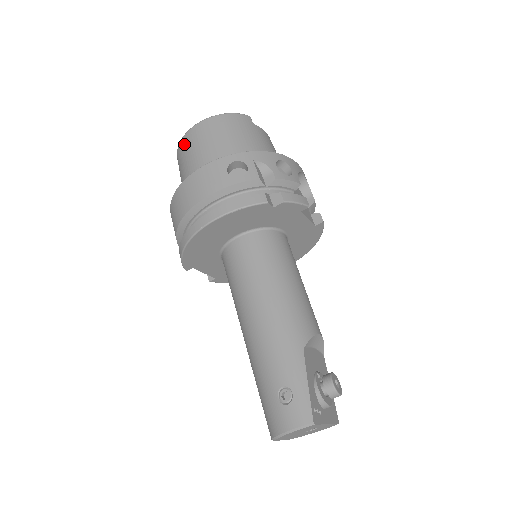
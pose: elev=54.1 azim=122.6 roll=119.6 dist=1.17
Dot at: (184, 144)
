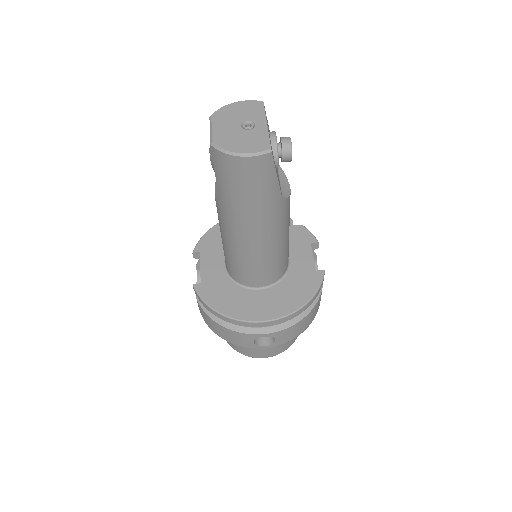
Dot at: occluded
